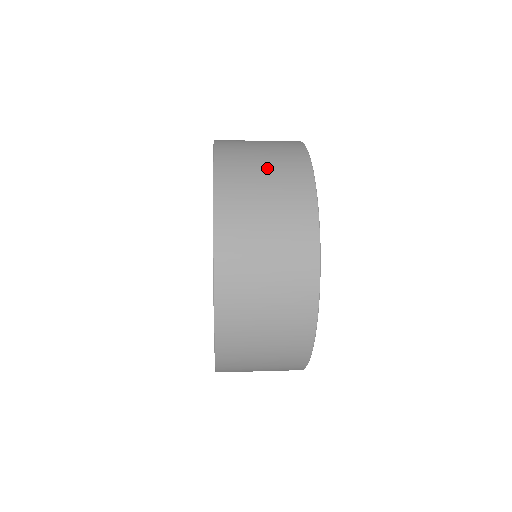
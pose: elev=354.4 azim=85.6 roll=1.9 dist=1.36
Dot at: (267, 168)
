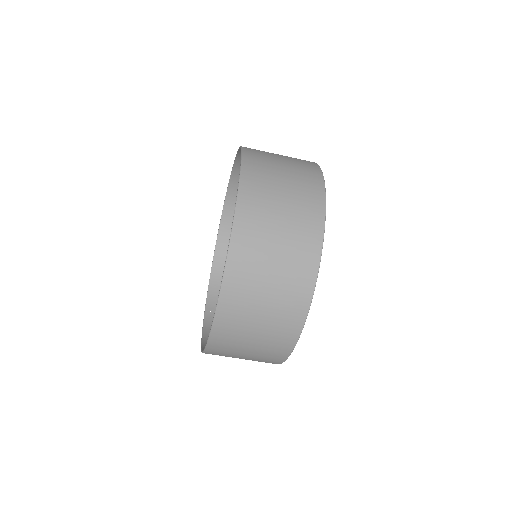
Dot at: occluded
